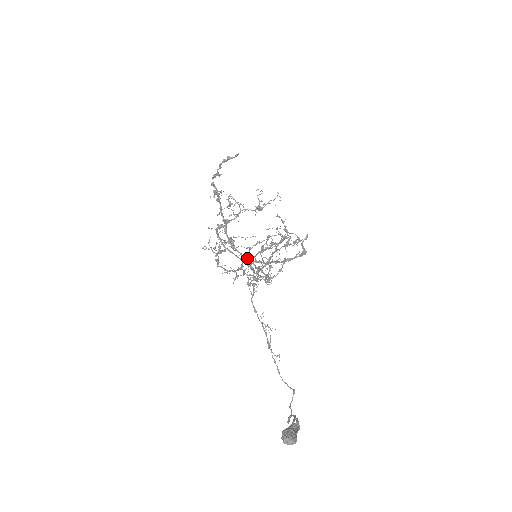
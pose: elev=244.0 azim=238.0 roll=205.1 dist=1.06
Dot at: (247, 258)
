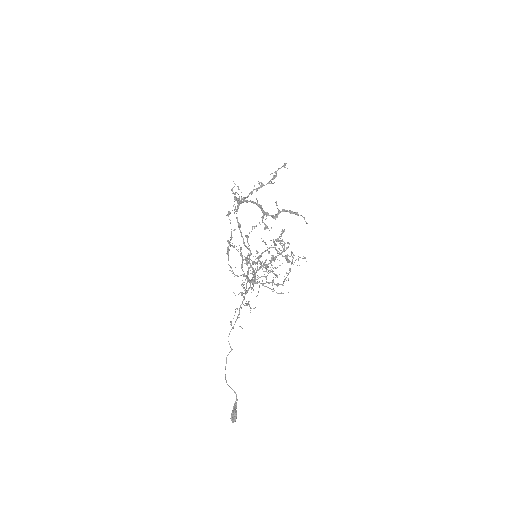
Dot at: (238, 203)
